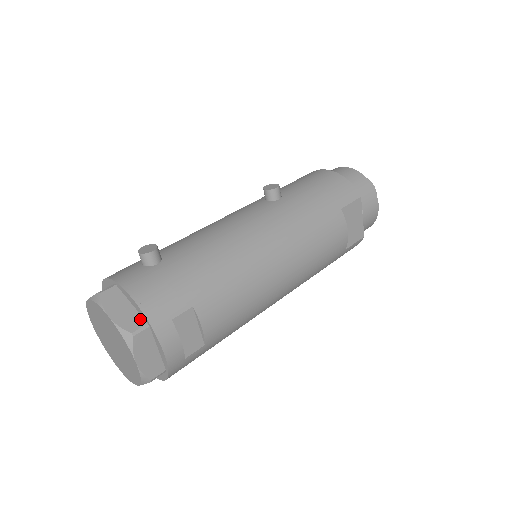
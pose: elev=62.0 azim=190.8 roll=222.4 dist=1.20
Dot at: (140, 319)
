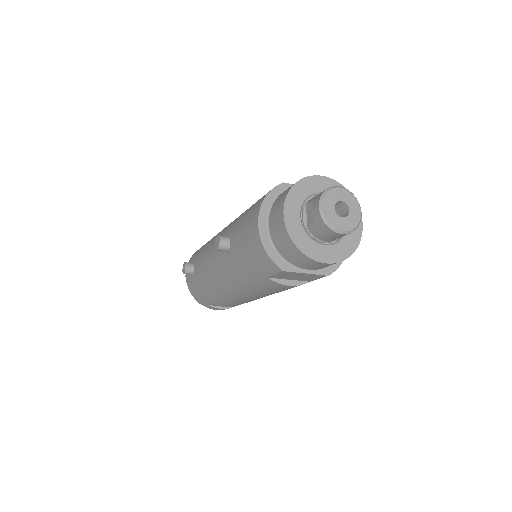
Dot at: occluded
